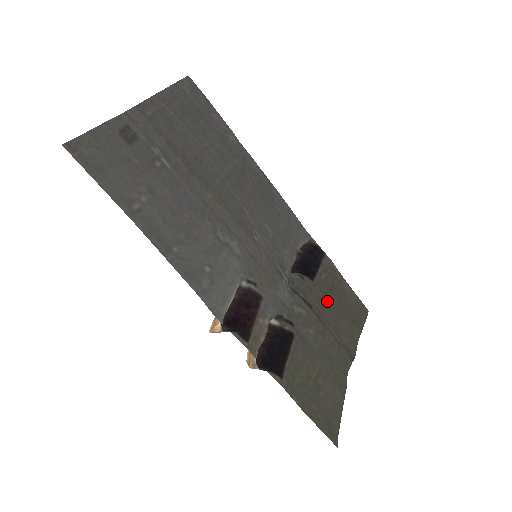
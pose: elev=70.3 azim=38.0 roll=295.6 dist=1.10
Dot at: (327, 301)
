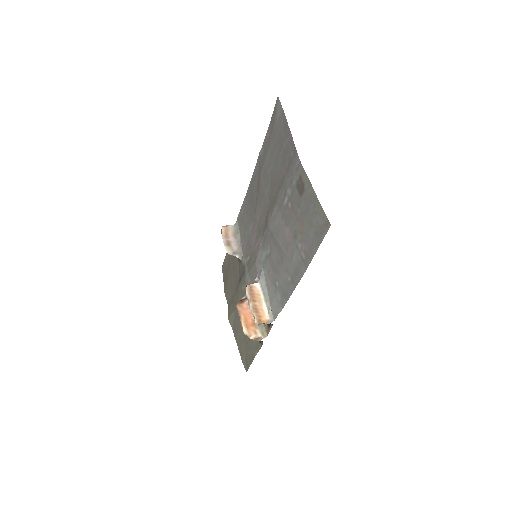
Dot at: (234, 272)
